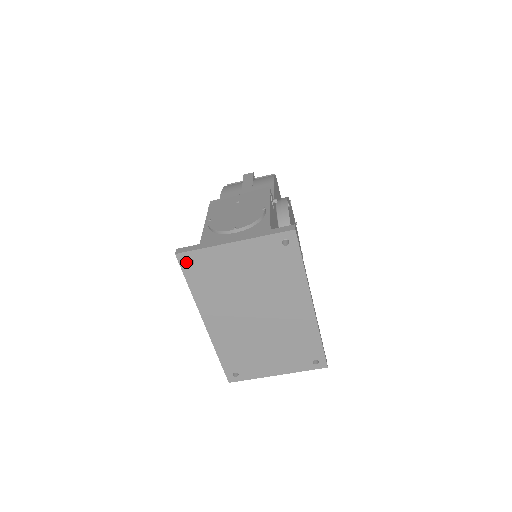
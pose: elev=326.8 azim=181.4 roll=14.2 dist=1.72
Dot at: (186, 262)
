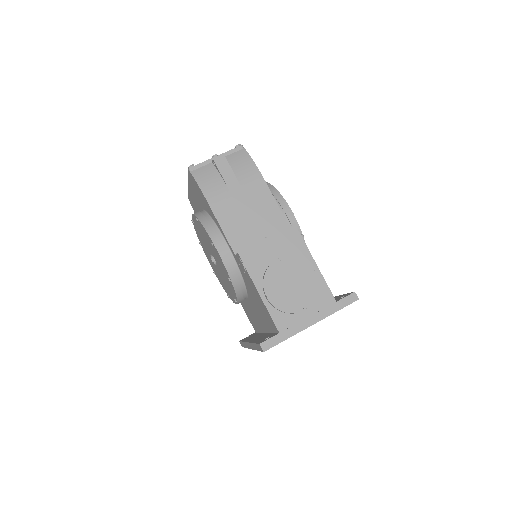
Dot at: occluded
